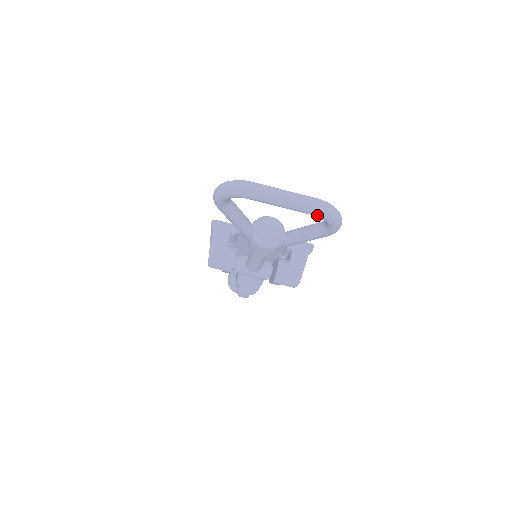
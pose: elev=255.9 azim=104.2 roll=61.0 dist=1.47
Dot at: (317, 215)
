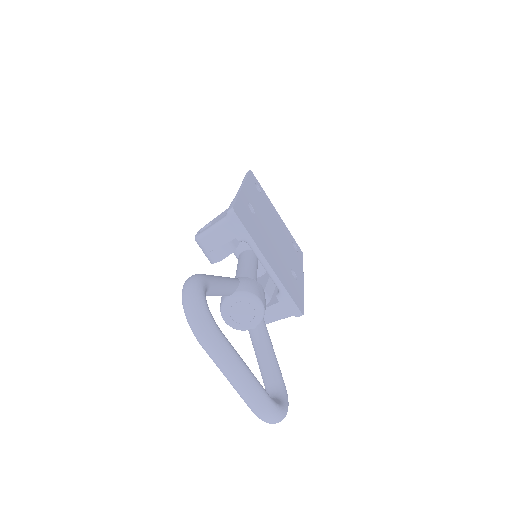
Dot at: occluded
